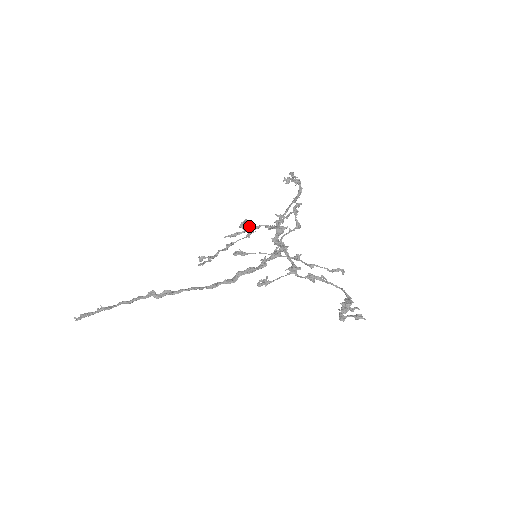
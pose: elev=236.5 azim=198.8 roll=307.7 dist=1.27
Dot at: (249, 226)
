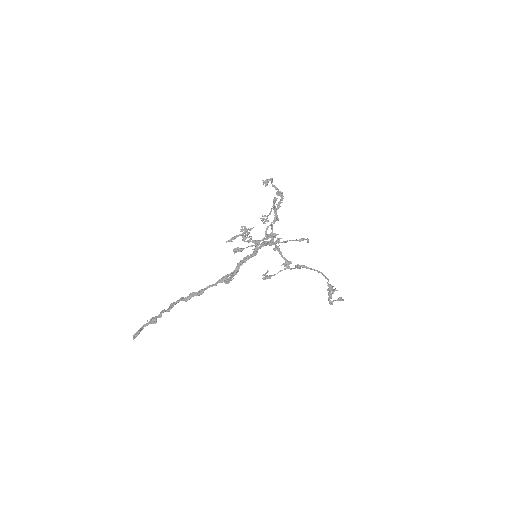
Dot at: (253, 242)
